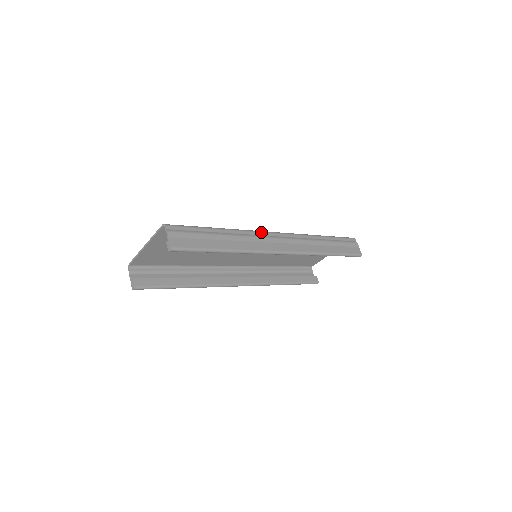
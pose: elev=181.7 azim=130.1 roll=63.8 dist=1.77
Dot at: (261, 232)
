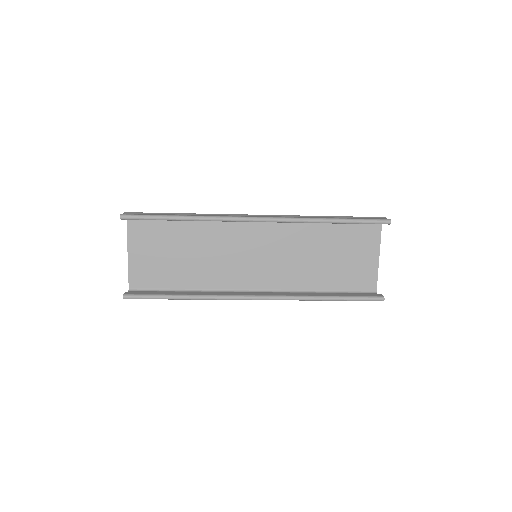
Dot at: occluded
